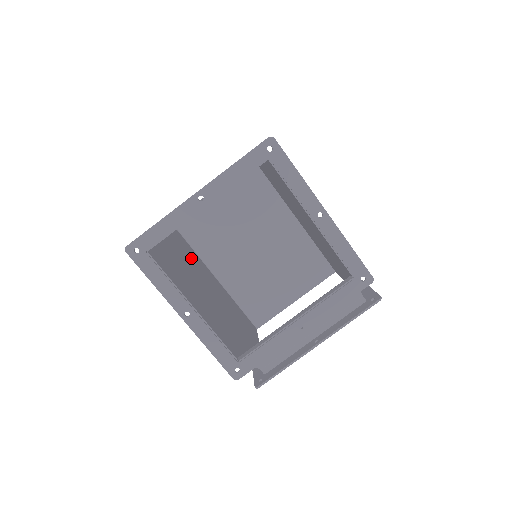
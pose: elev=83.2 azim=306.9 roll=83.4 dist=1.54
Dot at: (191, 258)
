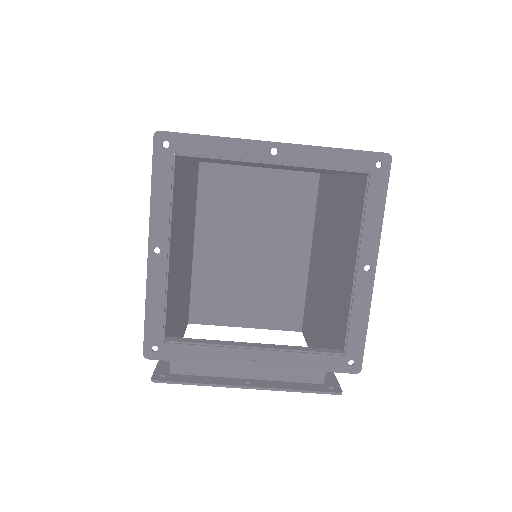
Dot at: (192, 206)
